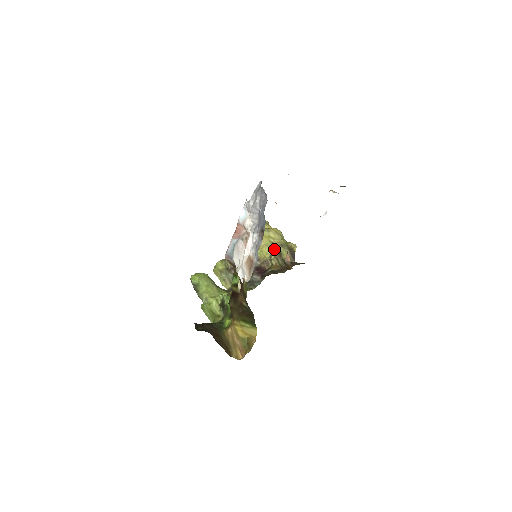
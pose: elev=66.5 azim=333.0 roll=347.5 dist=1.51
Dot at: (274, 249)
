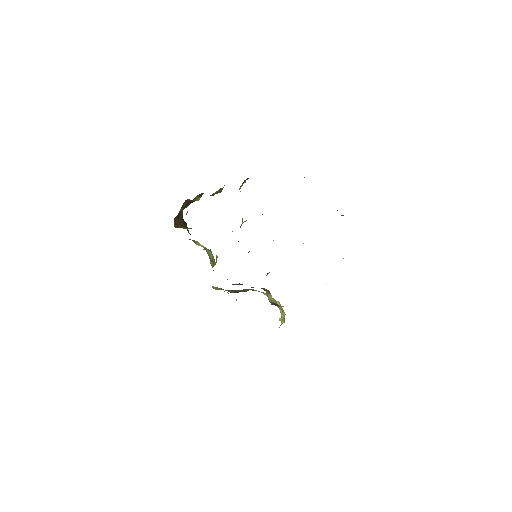
Dot at: occluded
